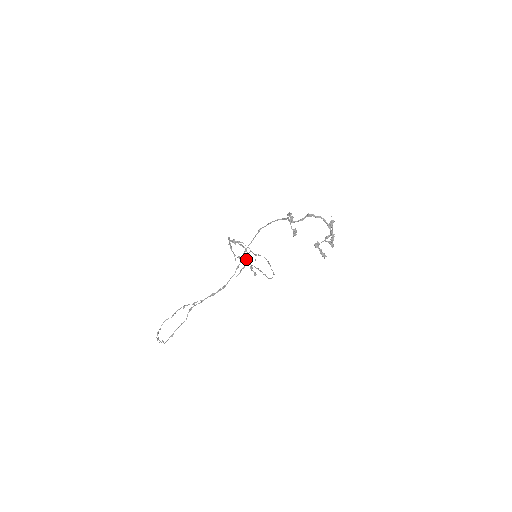
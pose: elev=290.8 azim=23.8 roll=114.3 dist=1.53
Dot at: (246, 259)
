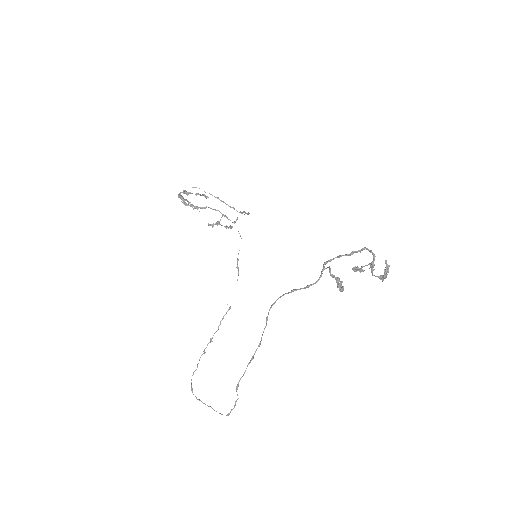
Dot at: occluded
